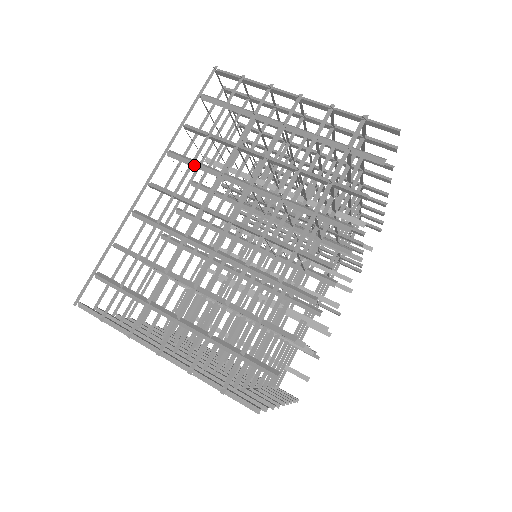
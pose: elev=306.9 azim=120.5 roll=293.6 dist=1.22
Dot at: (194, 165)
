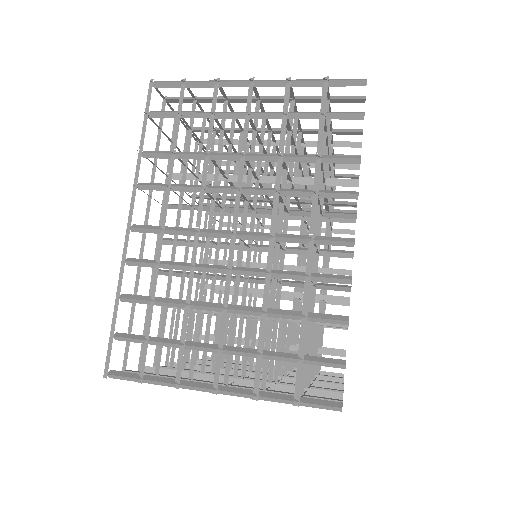
Dot at: occluded
